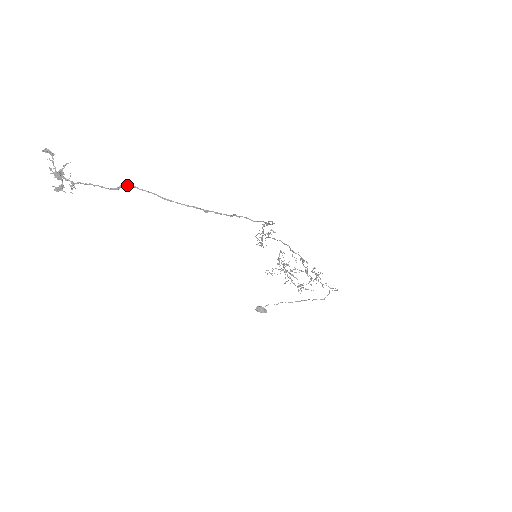
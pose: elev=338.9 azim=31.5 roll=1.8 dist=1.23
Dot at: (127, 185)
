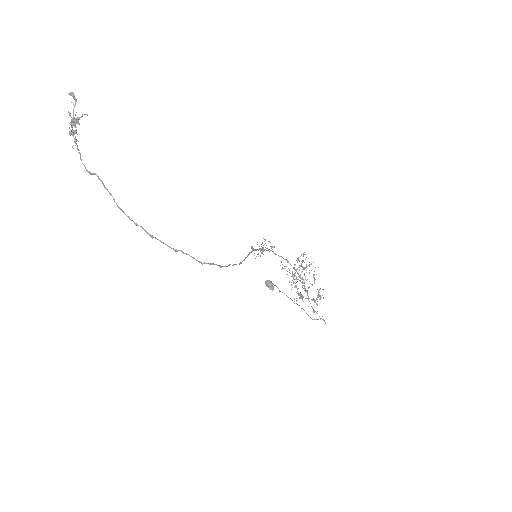
Dot at: (98, 176)
